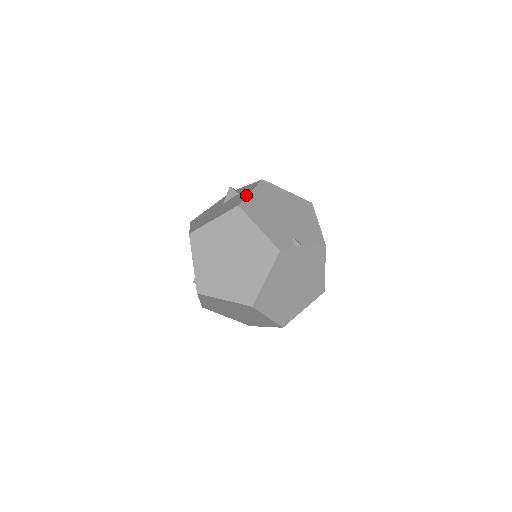
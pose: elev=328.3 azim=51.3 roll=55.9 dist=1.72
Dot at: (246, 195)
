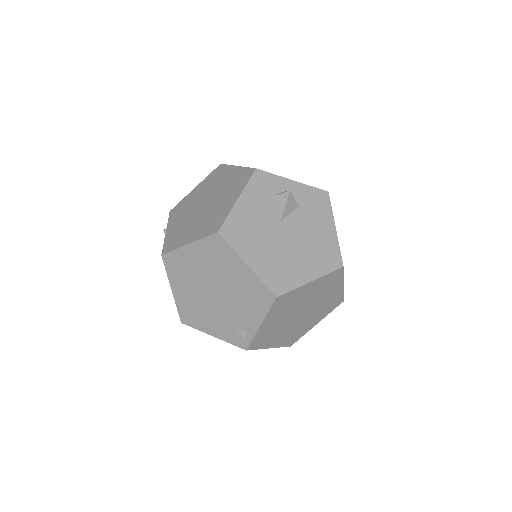
Dot at: (336, 237)
